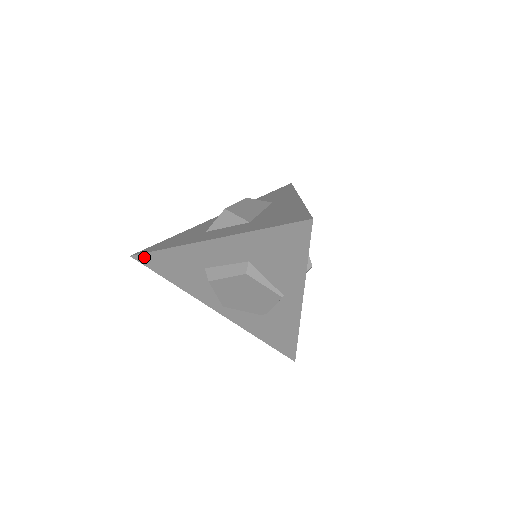
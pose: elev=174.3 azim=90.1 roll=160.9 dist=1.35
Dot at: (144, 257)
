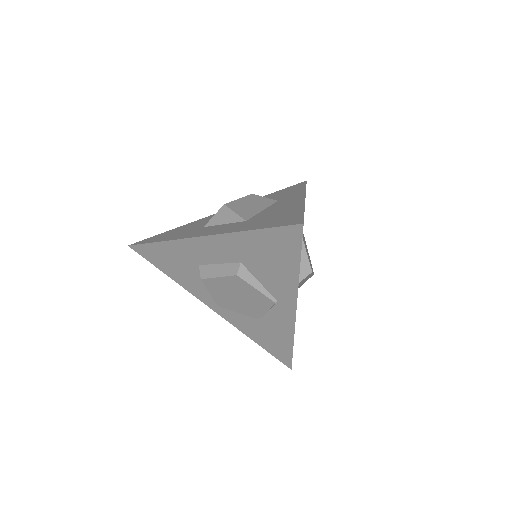
Dot at: (141, 248)
